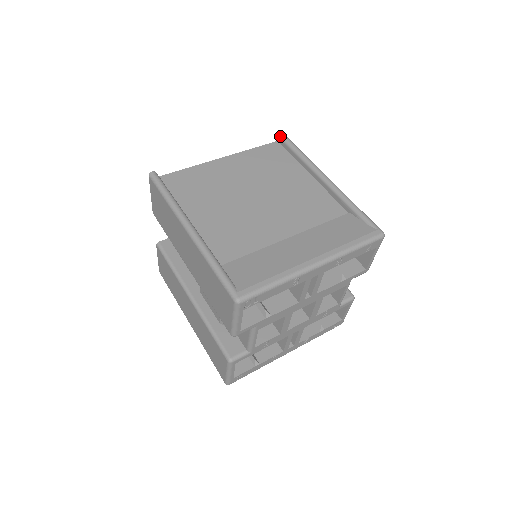
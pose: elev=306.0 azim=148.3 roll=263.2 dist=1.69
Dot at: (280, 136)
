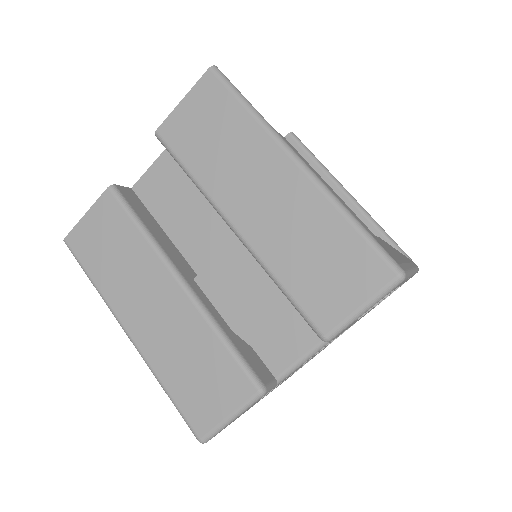
Dot at: (292, 133)
